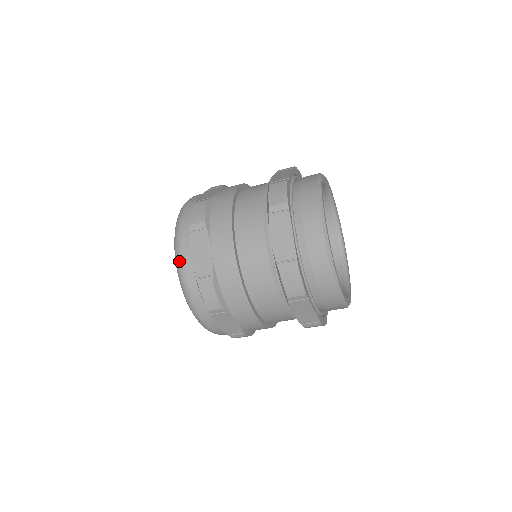
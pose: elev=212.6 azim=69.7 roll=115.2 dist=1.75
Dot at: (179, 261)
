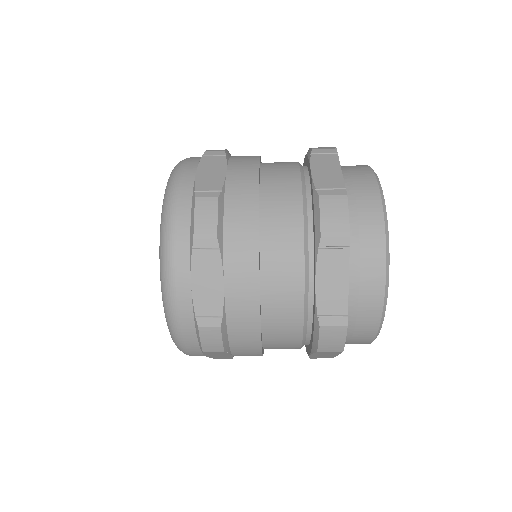
Dot at: (176, 176)
